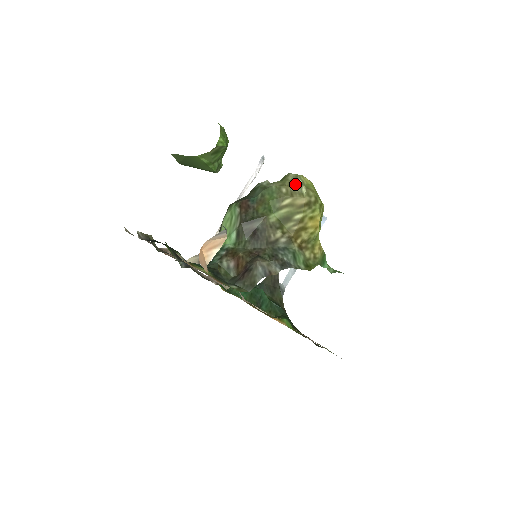
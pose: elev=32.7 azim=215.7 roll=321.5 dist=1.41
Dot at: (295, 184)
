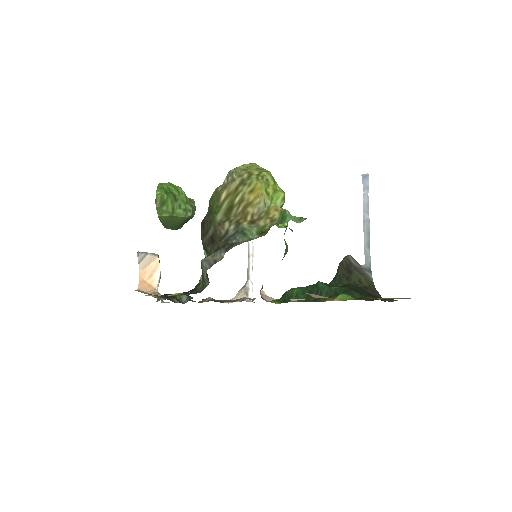
Dot at: (228, 177)
